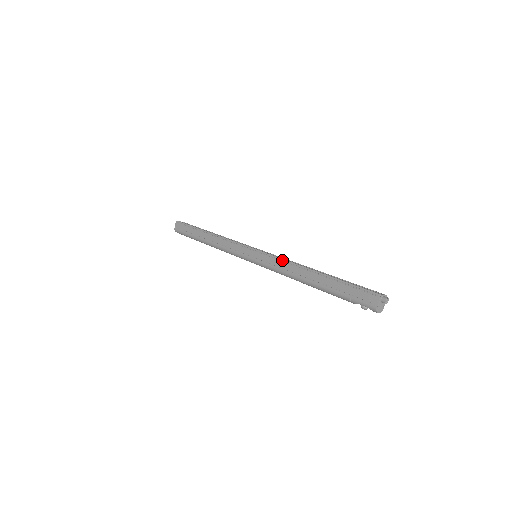
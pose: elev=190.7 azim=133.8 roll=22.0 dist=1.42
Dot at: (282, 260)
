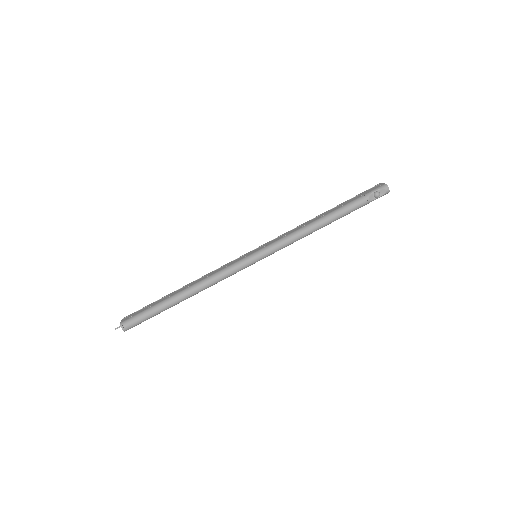
Dot at: (289, 231)
